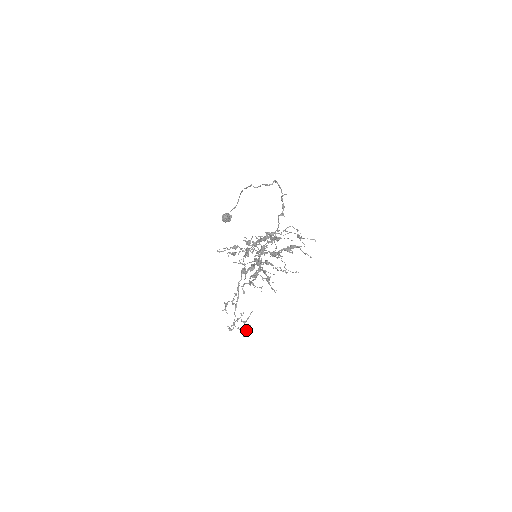
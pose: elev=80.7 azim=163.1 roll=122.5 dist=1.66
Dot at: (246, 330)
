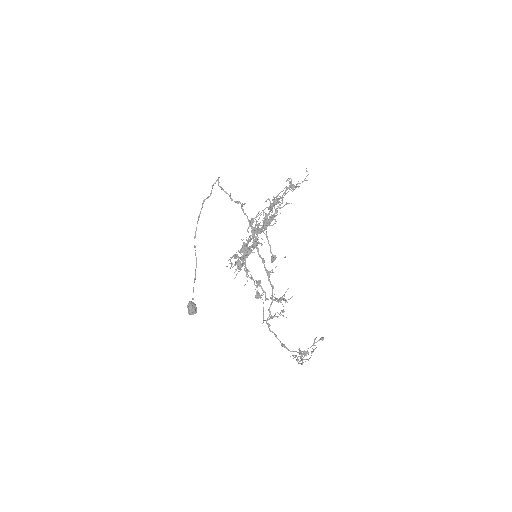
Dot at: occluded
